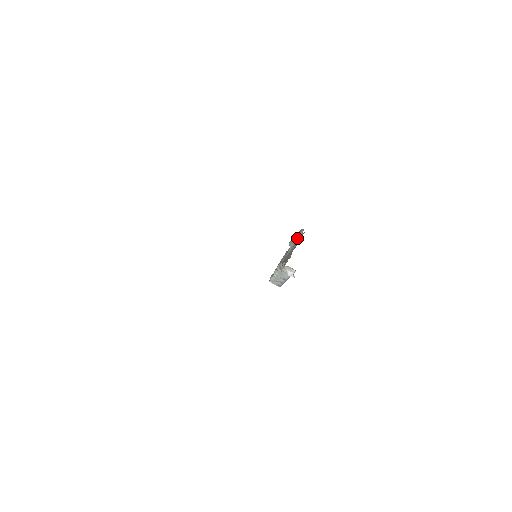
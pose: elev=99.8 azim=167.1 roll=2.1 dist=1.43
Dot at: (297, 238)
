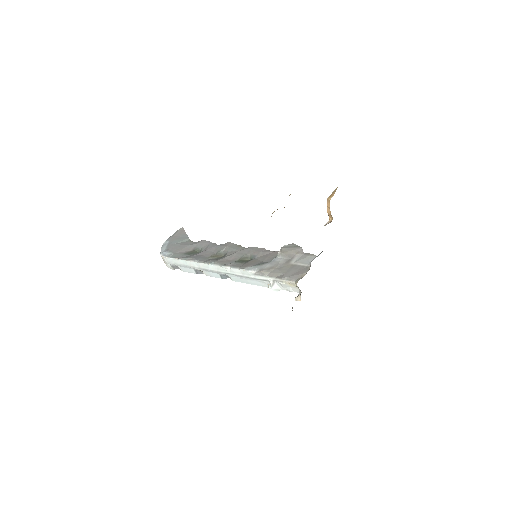
Dot at: (293, 253)
